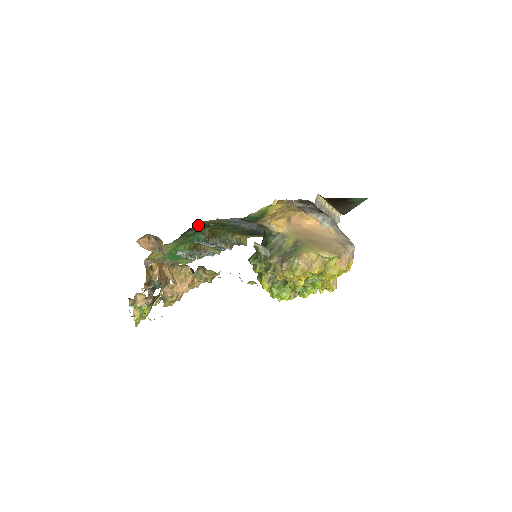
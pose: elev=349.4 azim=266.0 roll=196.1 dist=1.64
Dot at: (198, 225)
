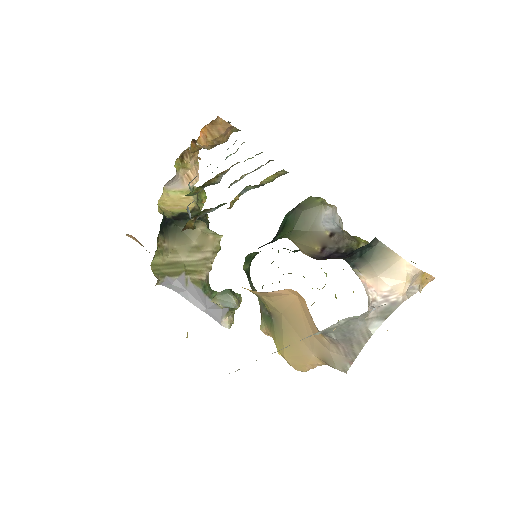
Dot at: occluded
